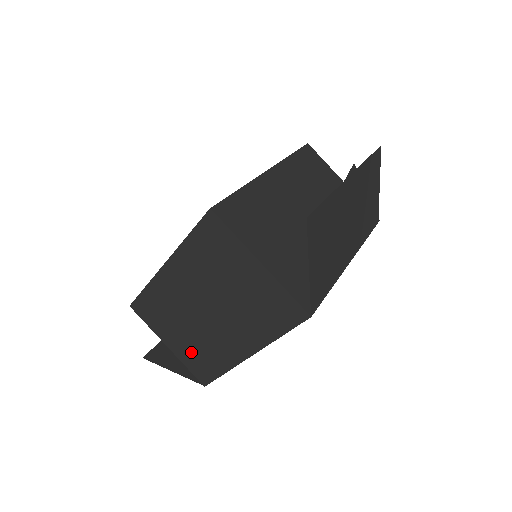
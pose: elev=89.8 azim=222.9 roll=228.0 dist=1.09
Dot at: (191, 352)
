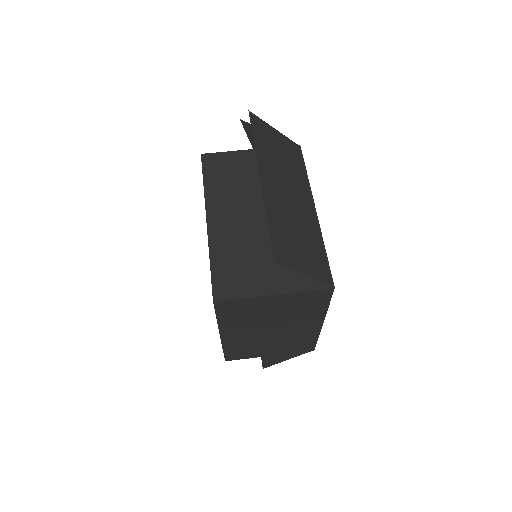
Dot at: (287, 347)
